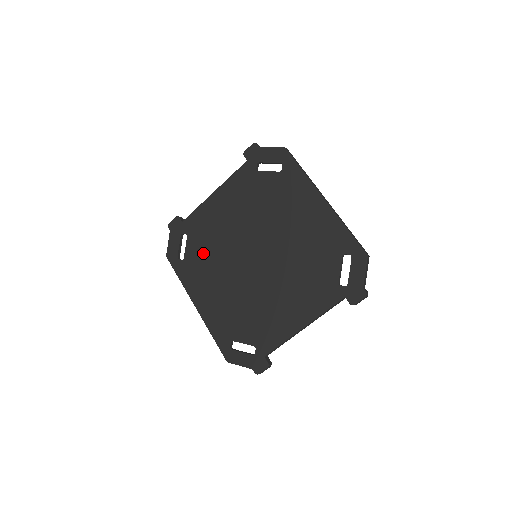
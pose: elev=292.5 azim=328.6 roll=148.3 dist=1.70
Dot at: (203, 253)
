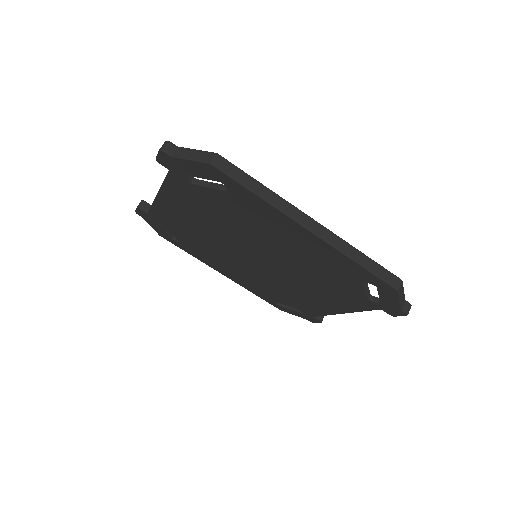
Dot at: (195, 243)
